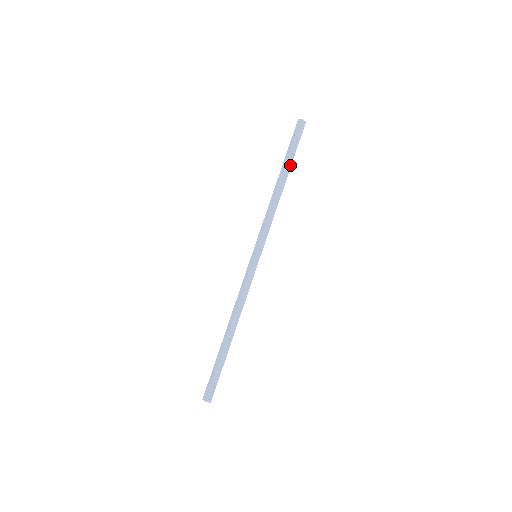
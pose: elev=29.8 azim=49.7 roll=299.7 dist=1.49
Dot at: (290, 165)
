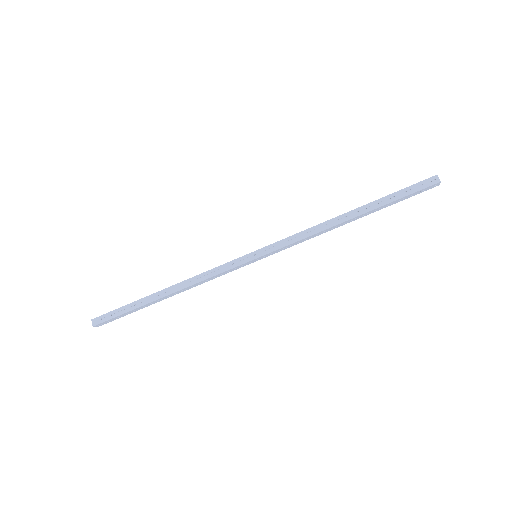
Dot at: (377, 210)
